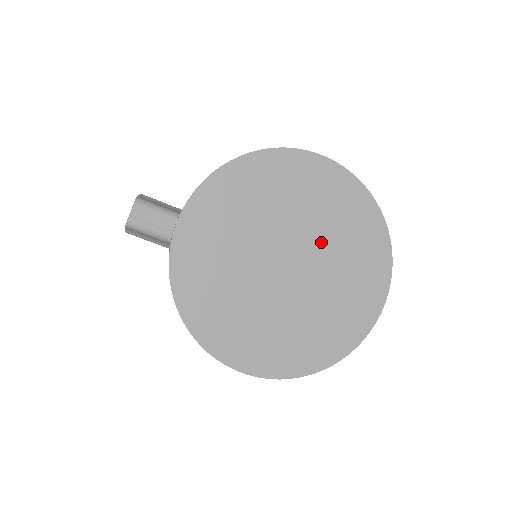
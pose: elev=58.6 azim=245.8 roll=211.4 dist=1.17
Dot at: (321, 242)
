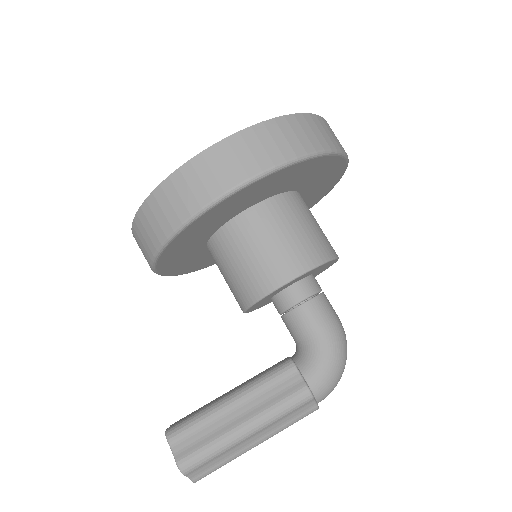
Dot at: occluded
